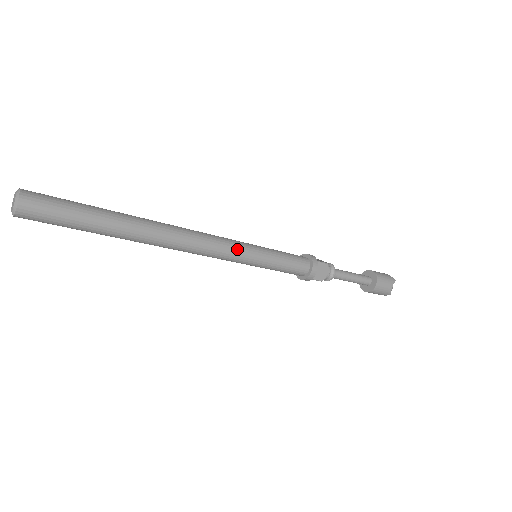
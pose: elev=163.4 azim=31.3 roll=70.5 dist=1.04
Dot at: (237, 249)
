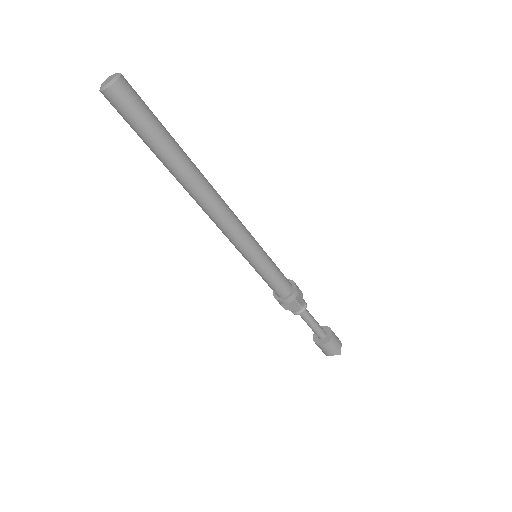
Dot at: (250, 233)
